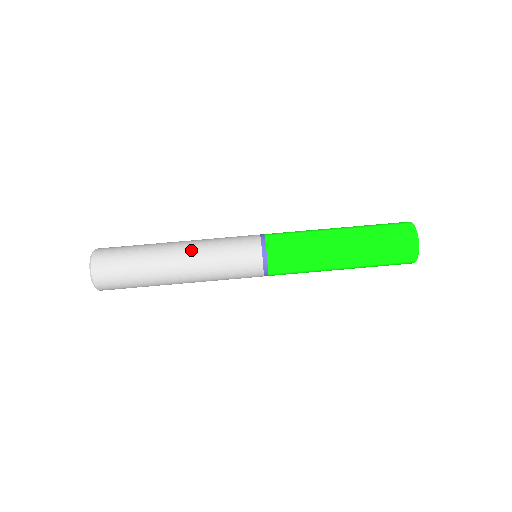
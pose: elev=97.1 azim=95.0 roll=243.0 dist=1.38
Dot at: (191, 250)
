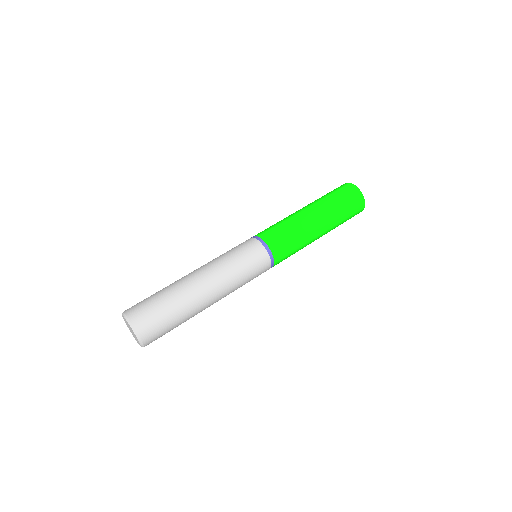
Dot at: (216, 280)
